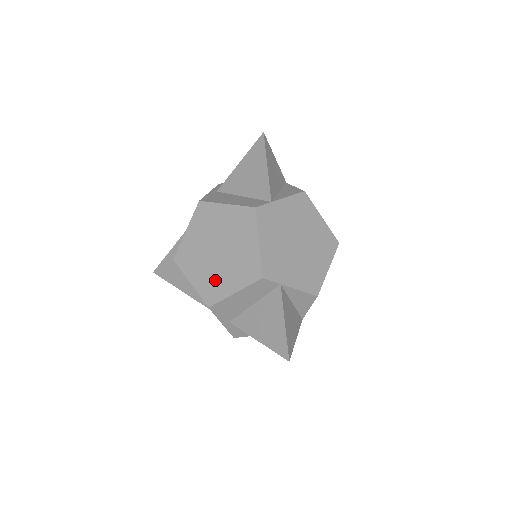
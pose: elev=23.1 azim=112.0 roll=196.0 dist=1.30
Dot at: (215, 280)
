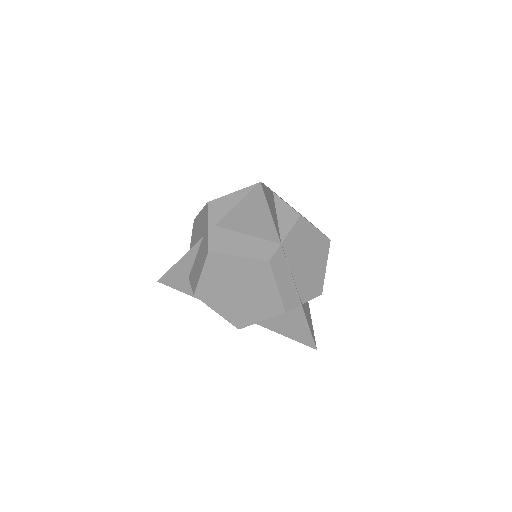
Dot at: occluded
